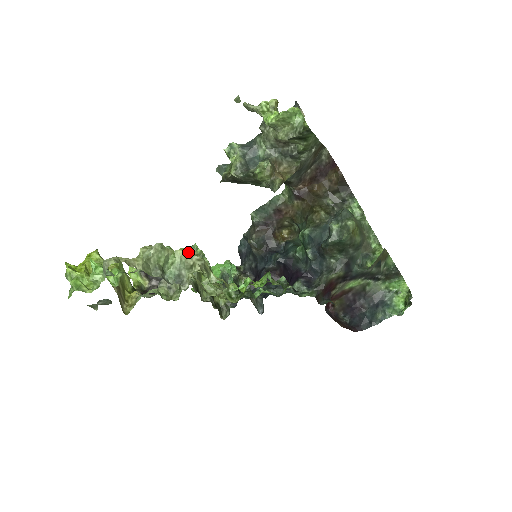
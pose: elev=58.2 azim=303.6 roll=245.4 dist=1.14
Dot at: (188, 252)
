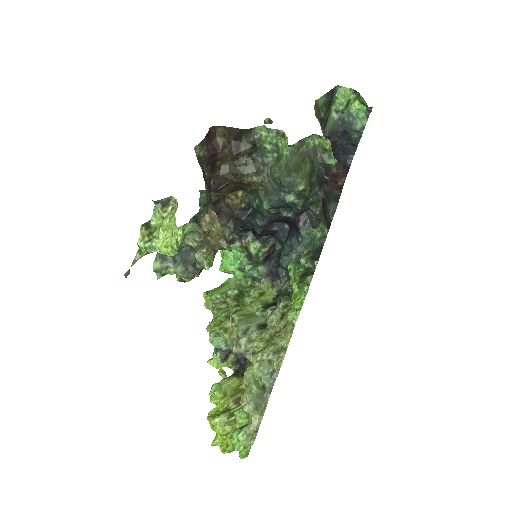
Dot at: (258, 363)
